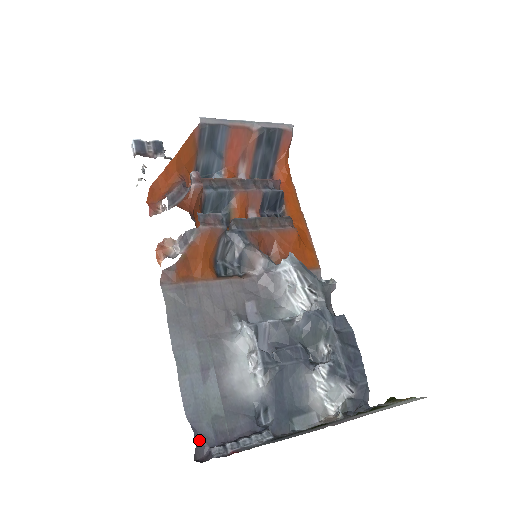
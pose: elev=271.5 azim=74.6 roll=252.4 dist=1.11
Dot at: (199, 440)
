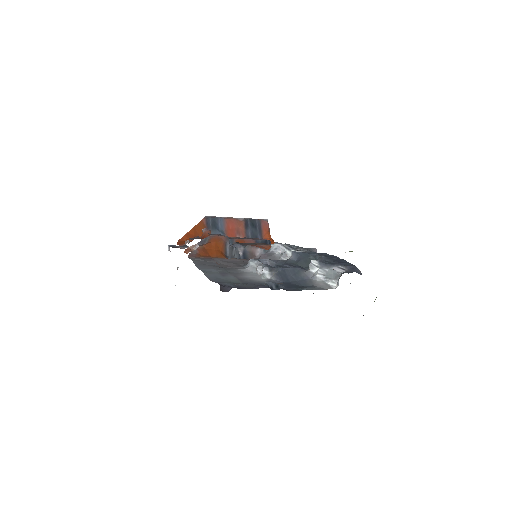
Dot at: (223, 286)
